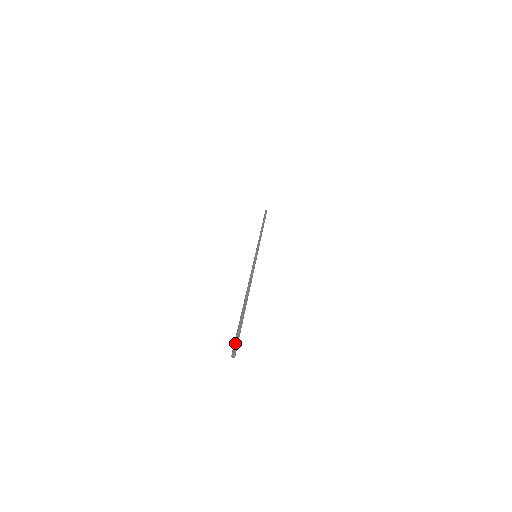
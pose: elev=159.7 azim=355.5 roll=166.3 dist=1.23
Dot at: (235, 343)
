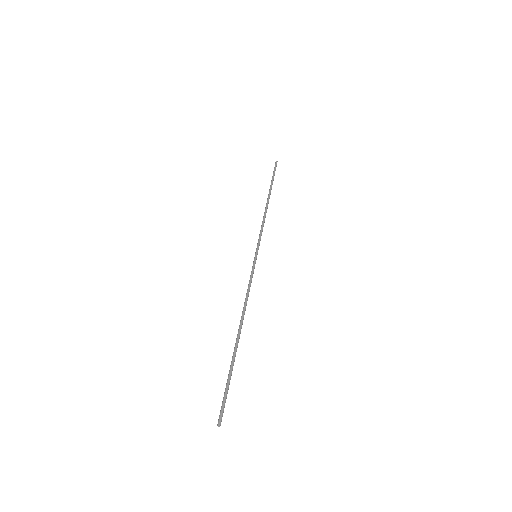
Dot at: (221, 408)
